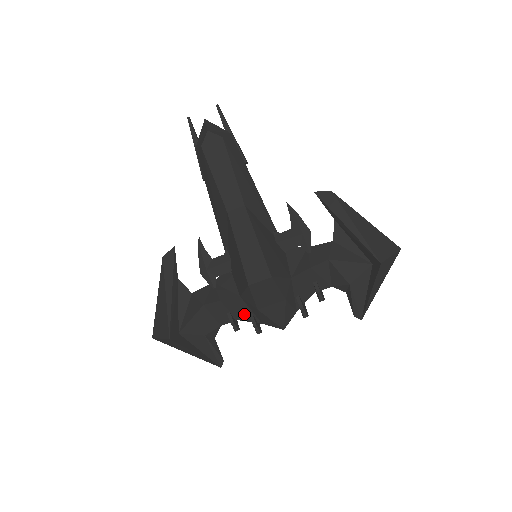
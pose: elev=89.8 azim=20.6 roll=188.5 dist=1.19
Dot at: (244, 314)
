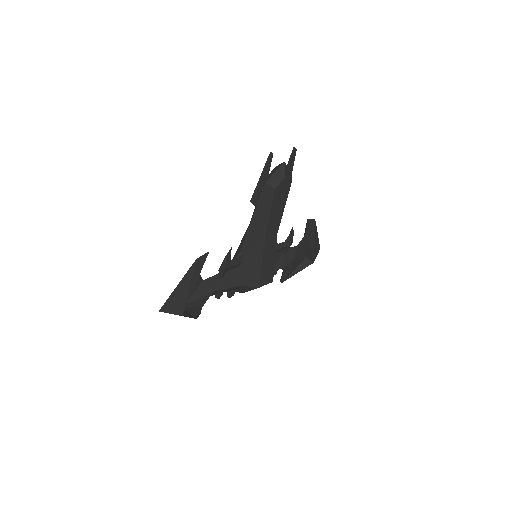
Dot at: (230, 290)
